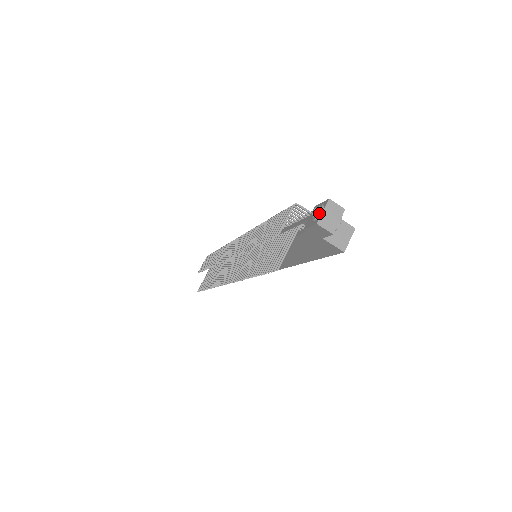
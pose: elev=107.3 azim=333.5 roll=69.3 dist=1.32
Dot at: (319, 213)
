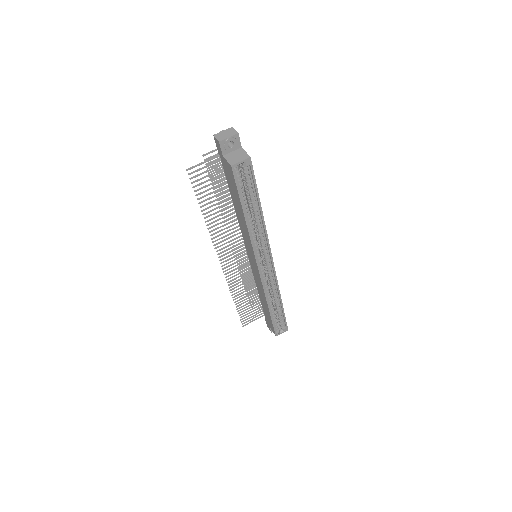
Dot at: (220, 132)
